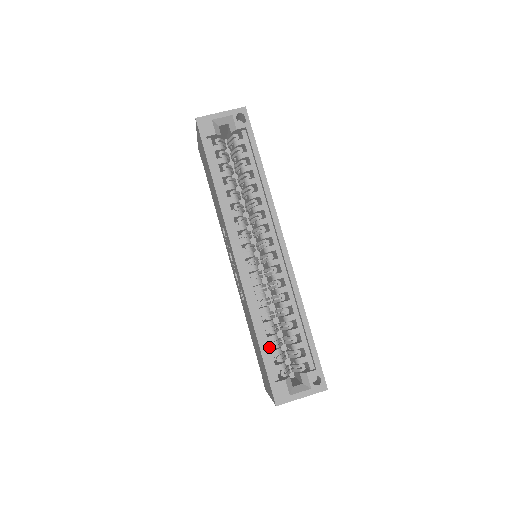
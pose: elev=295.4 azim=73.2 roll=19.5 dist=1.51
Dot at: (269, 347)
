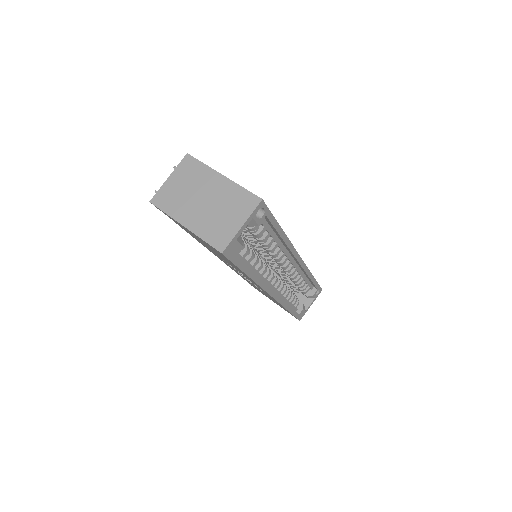
Dot at: (292, 305)
